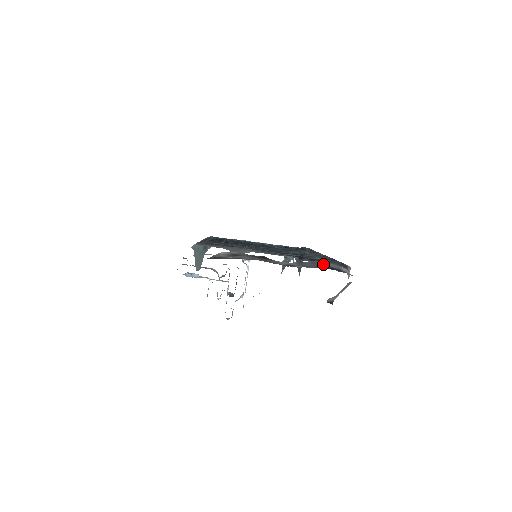
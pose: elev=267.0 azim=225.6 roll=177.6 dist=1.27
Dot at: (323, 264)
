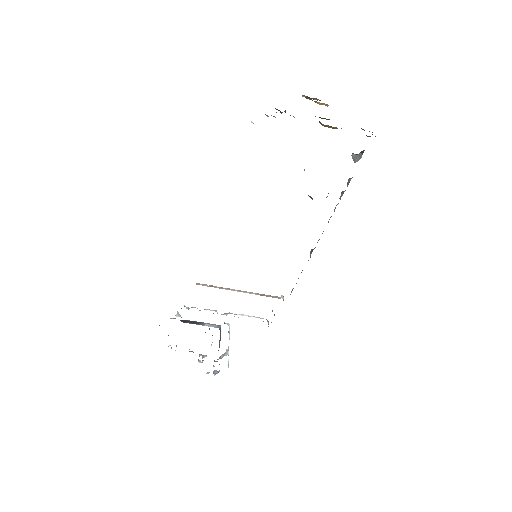
Dot at: occluded
